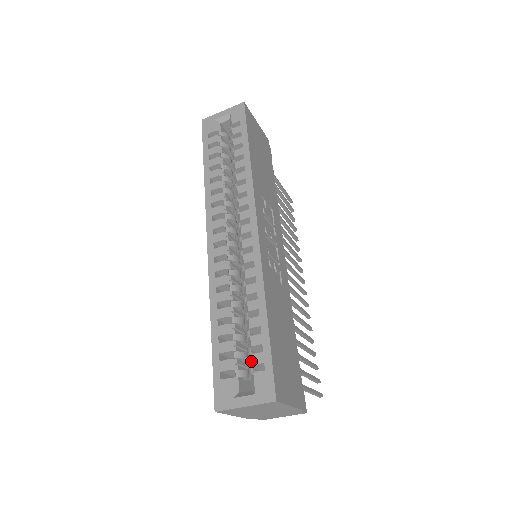
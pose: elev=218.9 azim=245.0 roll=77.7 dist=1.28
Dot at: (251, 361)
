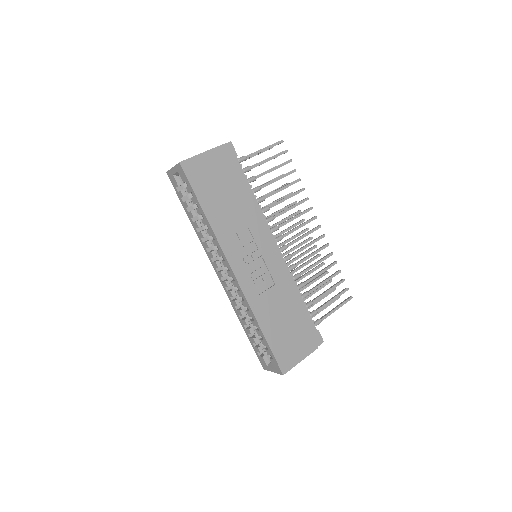
Dot at: occluded
